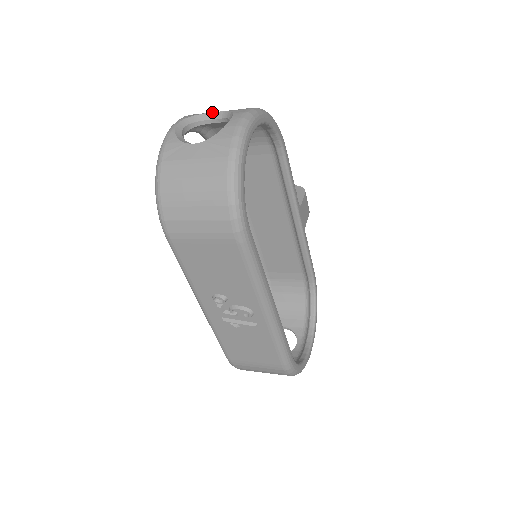
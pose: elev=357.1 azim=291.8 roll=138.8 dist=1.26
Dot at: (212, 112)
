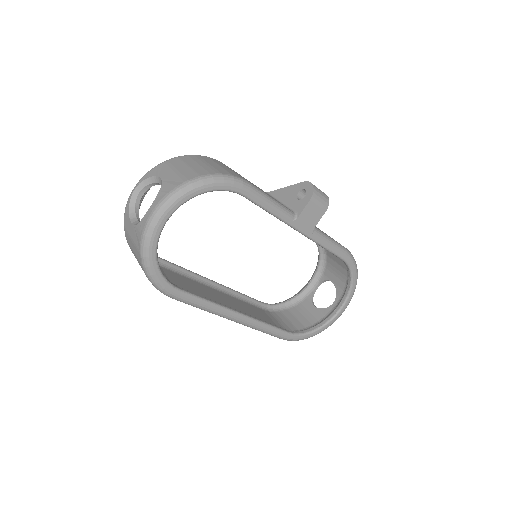
Dot at: (159, 177)
